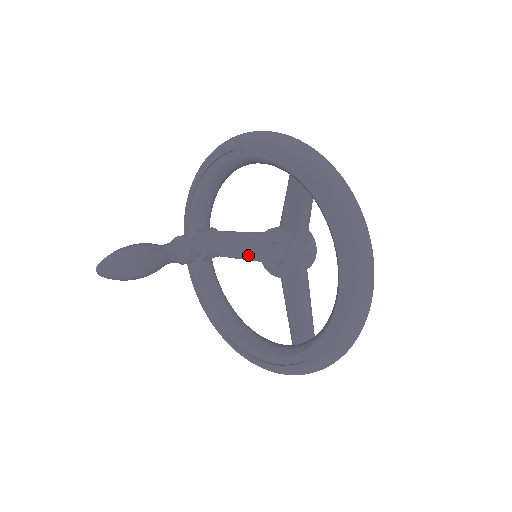
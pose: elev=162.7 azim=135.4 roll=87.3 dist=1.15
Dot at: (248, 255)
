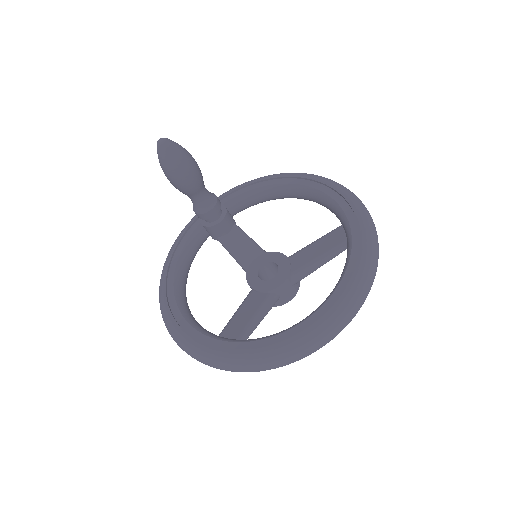
Dot at: (242, 256)
